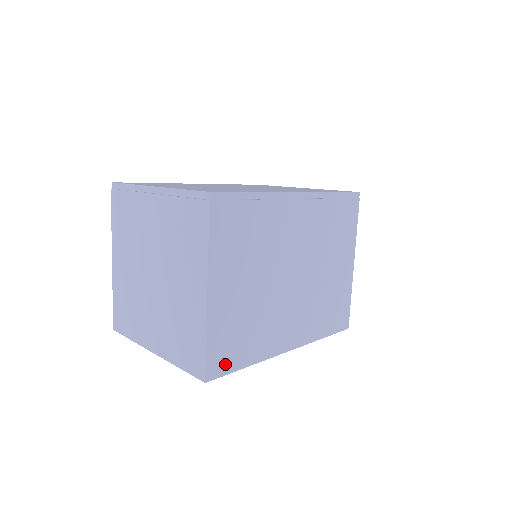
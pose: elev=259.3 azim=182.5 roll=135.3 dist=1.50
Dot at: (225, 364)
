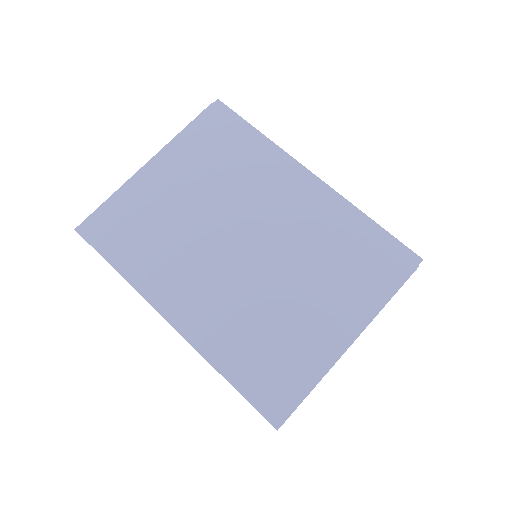
Dot at: (103, 238)
